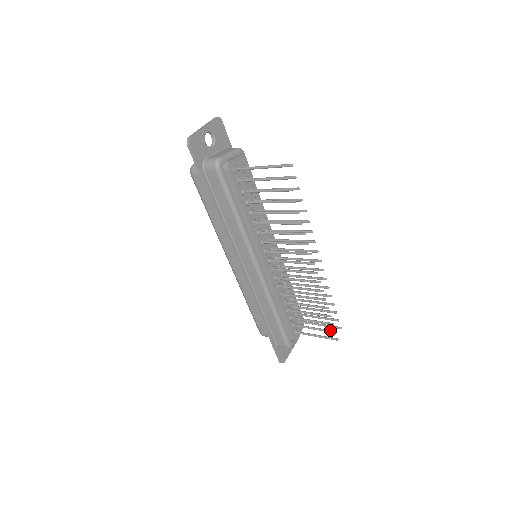
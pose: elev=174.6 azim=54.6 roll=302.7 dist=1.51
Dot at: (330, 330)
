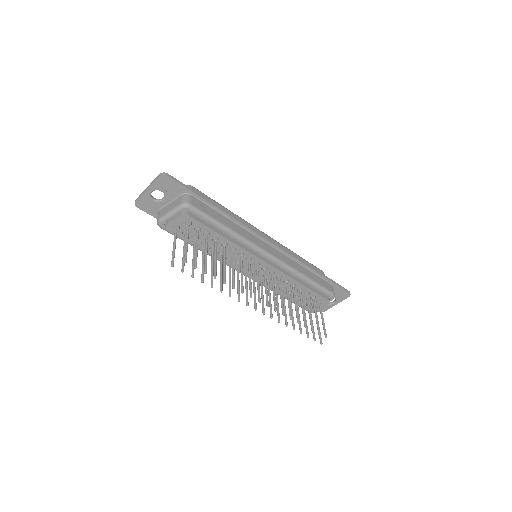
Dot at: (313, 335)
